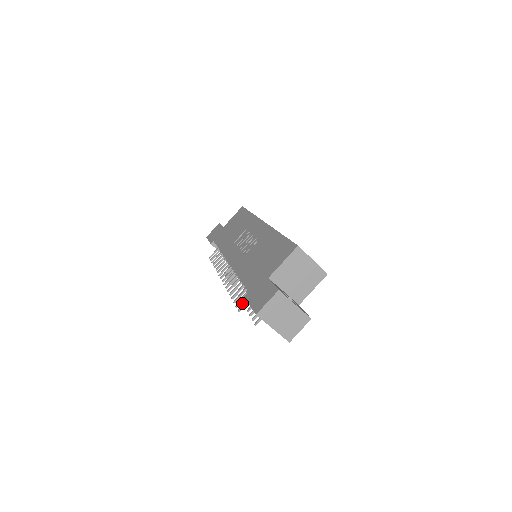
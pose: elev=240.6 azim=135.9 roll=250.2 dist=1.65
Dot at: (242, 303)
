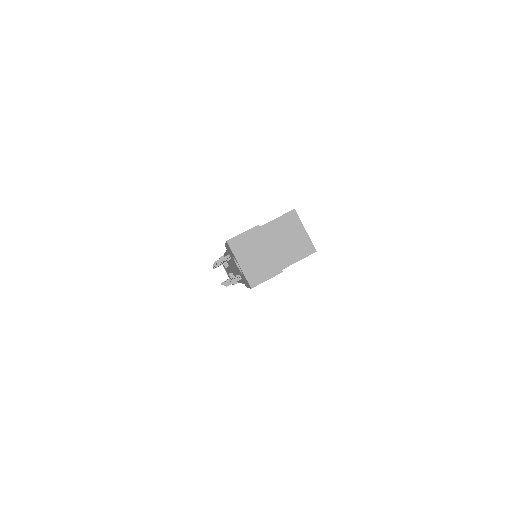
Dot at: occluded
